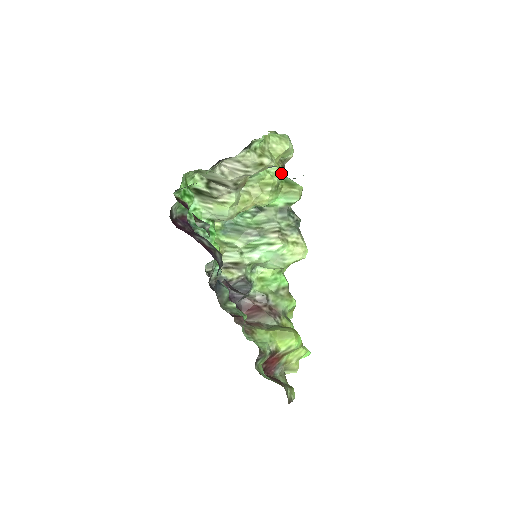
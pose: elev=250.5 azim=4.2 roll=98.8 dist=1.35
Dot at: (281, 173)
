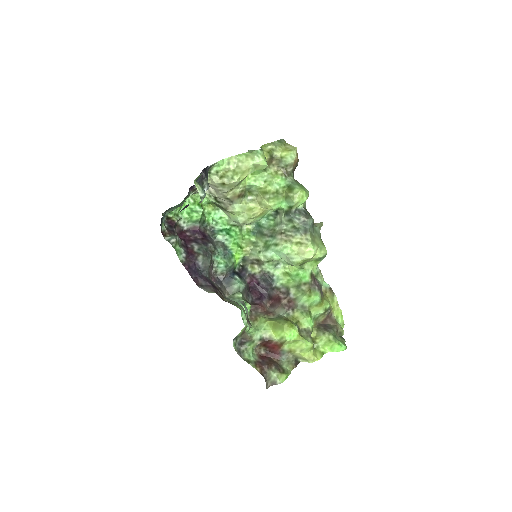
Dot at: (278, 180)
